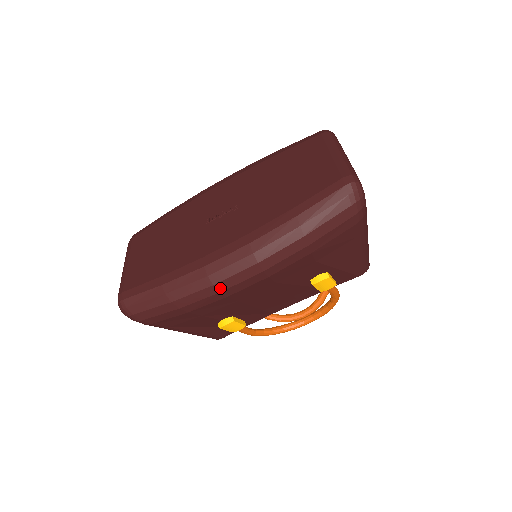
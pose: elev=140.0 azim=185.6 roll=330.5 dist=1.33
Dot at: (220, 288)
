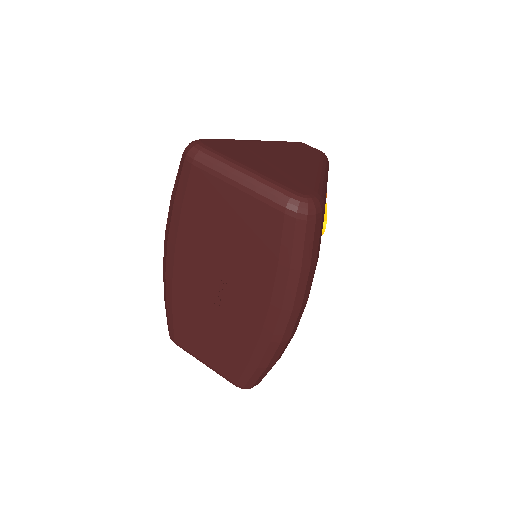
Dot at: (293, 334)
